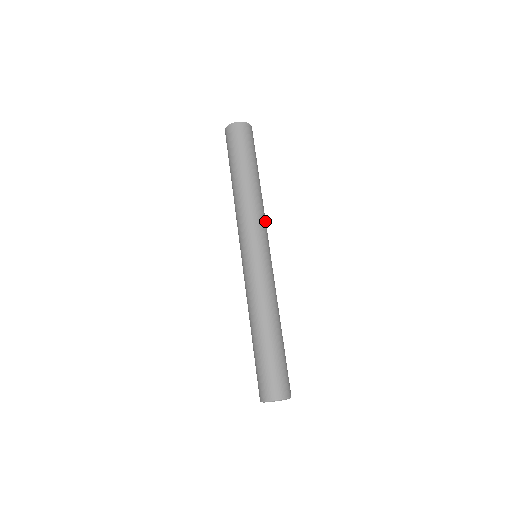
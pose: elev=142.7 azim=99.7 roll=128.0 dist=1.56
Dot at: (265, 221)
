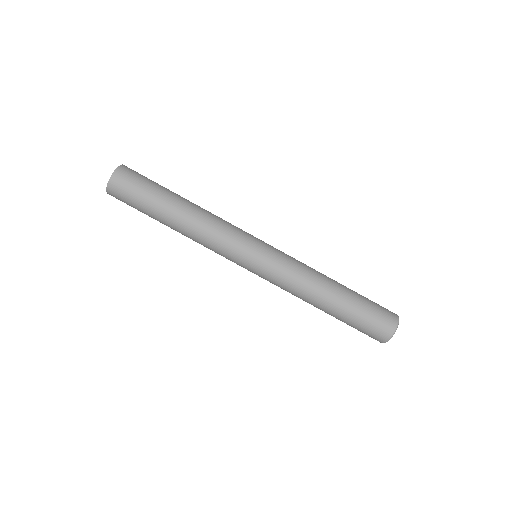
Dot at: occluded
